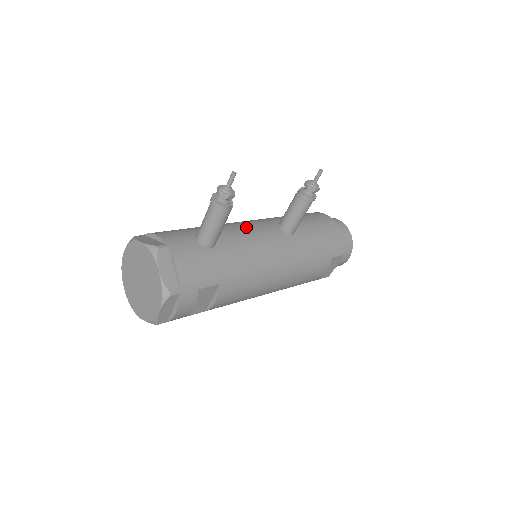
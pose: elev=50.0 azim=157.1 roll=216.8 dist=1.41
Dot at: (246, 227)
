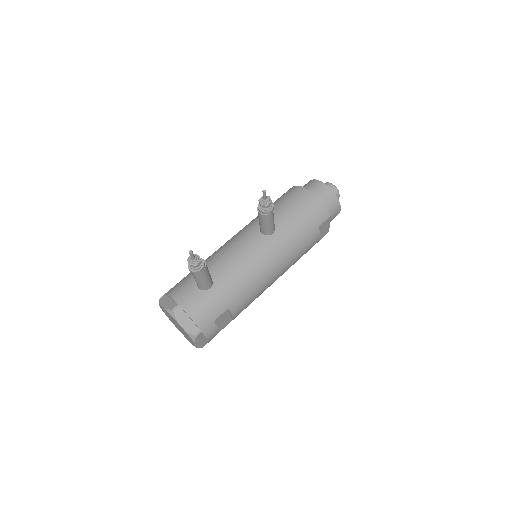
Dot at: (233, 249)
